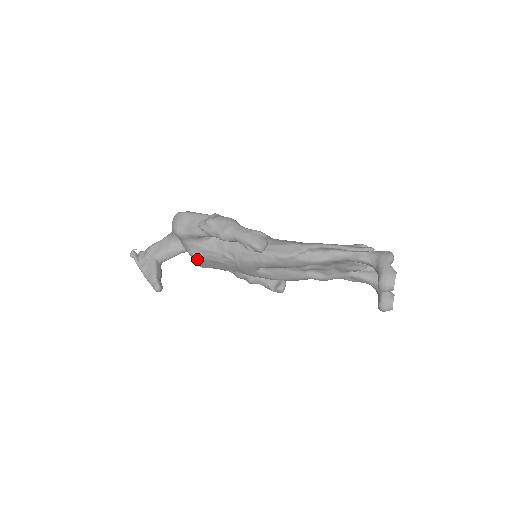
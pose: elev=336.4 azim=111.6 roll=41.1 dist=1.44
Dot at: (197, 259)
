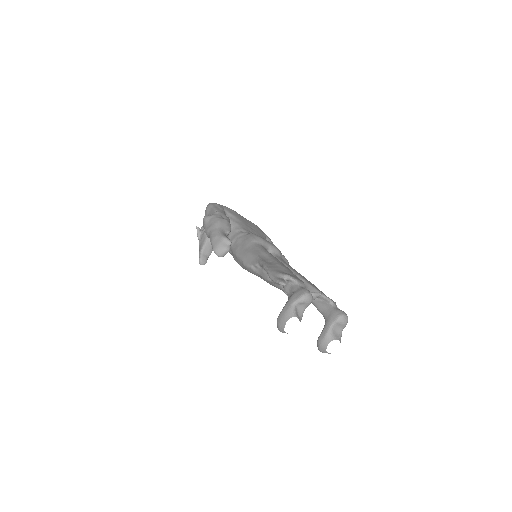
Dot at: occluded
